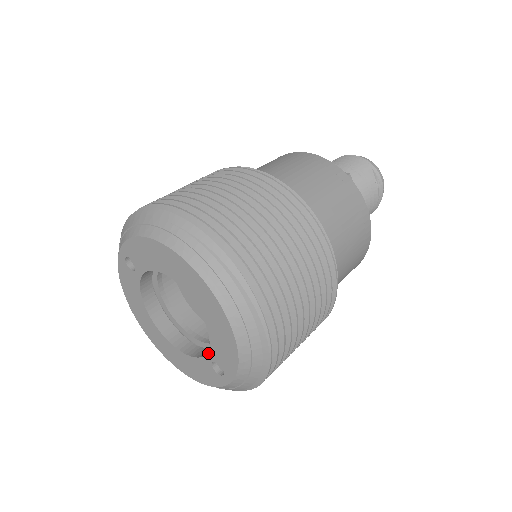
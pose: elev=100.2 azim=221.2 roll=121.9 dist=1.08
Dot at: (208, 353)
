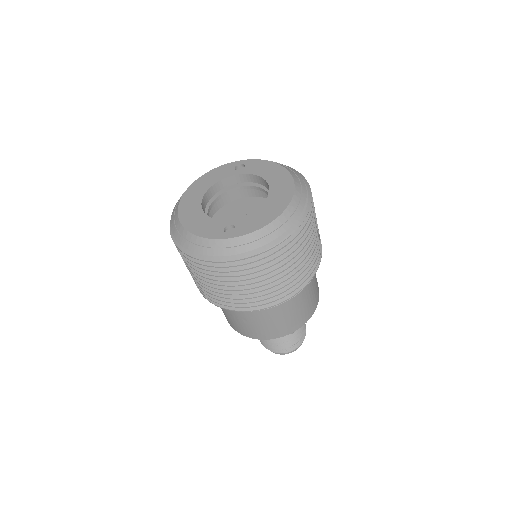
Dot at: (235, 219)
